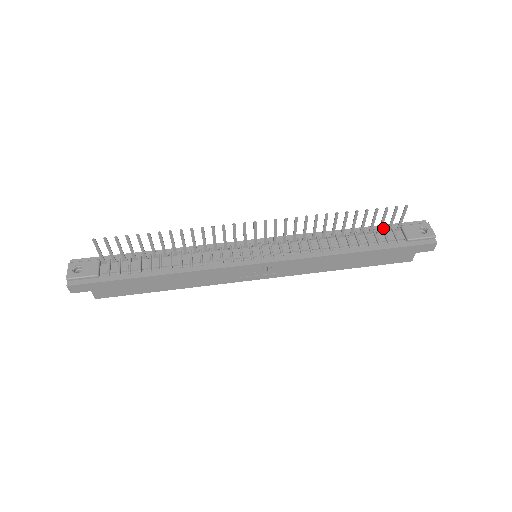
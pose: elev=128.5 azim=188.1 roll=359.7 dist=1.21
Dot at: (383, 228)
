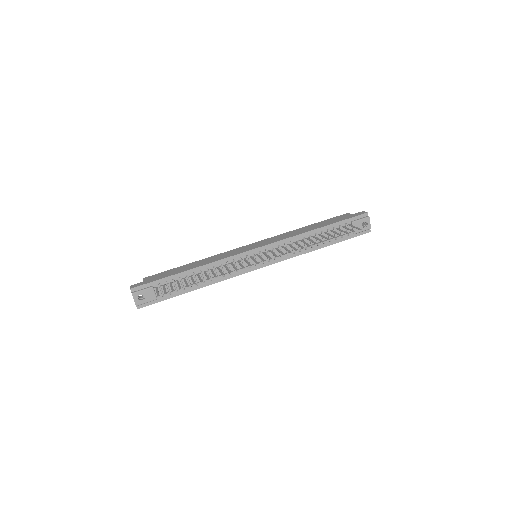
Dot at: (340, 226)
